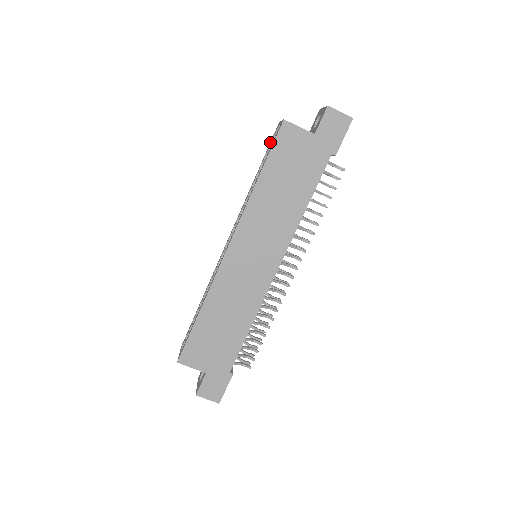
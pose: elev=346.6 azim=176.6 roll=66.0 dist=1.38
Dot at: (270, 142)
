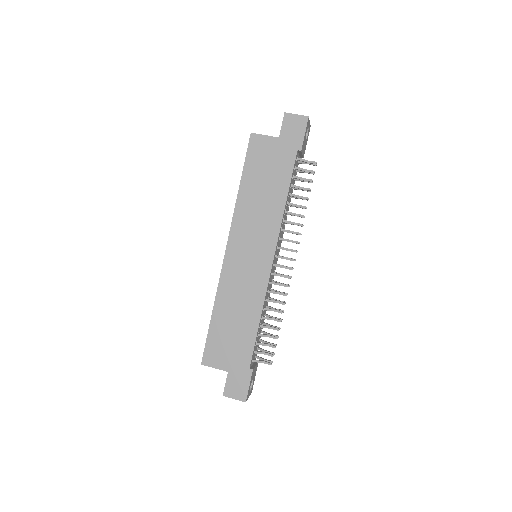
Dot at: occluded
